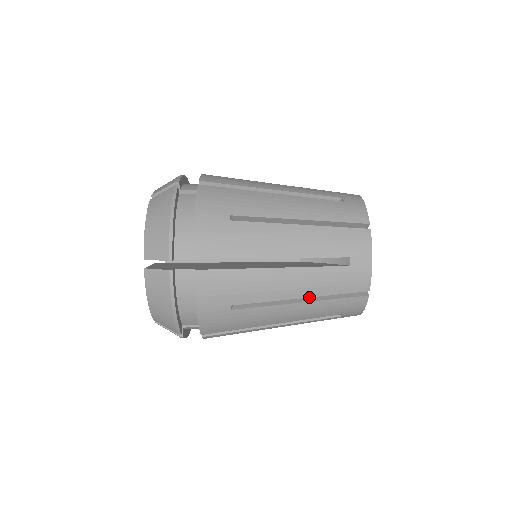
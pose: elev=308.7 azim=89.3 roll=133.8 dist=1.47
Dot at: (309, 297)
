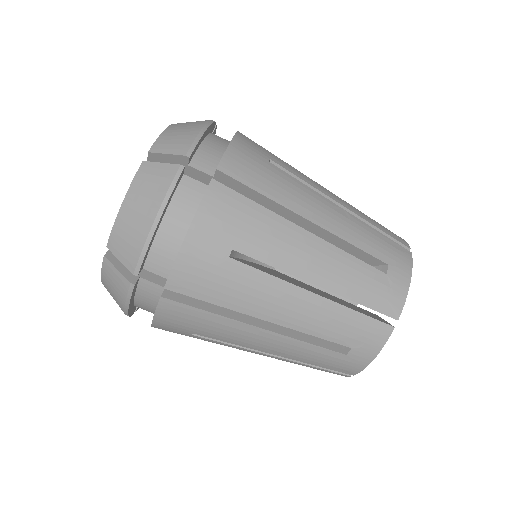
Dot at: occluded
